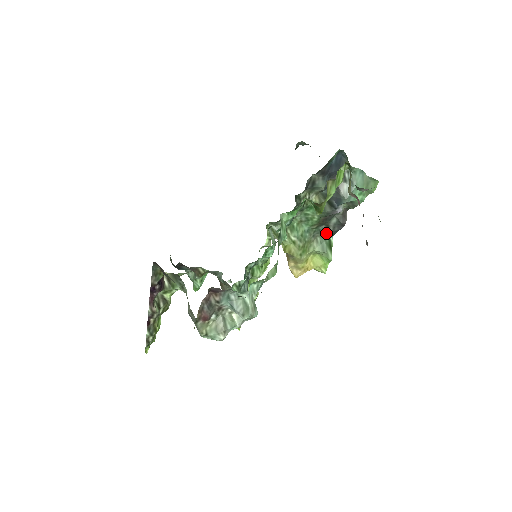
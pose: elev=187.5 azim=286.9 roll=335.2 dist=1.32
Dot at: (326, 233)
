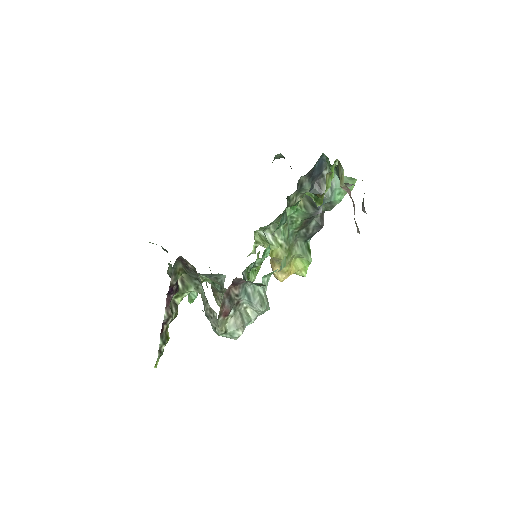
Dot at: (306, 236)
